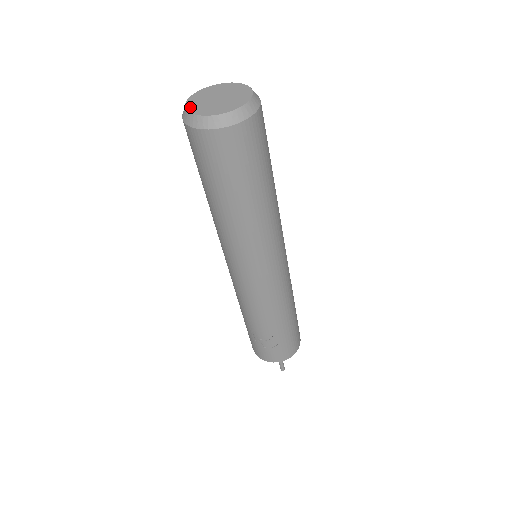
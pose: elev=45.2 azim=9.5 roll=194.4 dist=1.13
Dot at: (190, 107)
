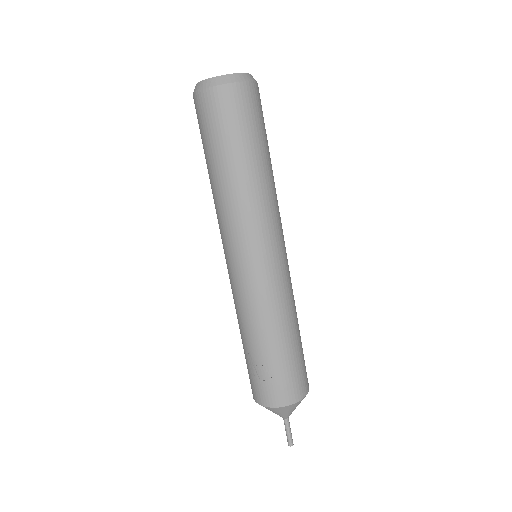
Dot at: occluded
